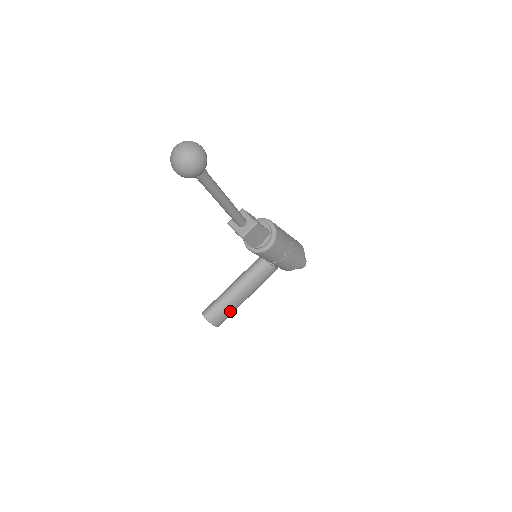
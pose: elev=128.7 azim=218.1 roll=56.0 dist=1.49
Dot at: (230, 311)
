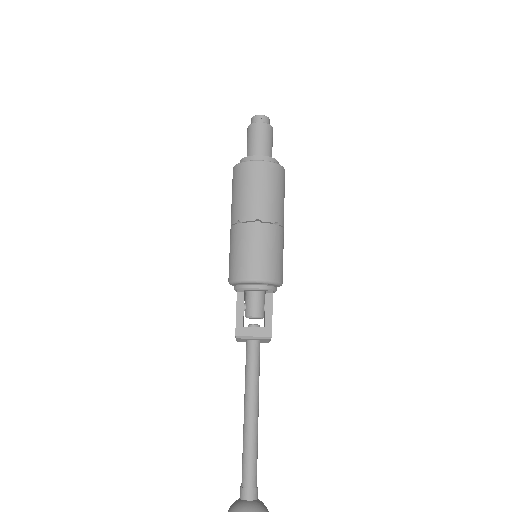
Dot at: occluded
